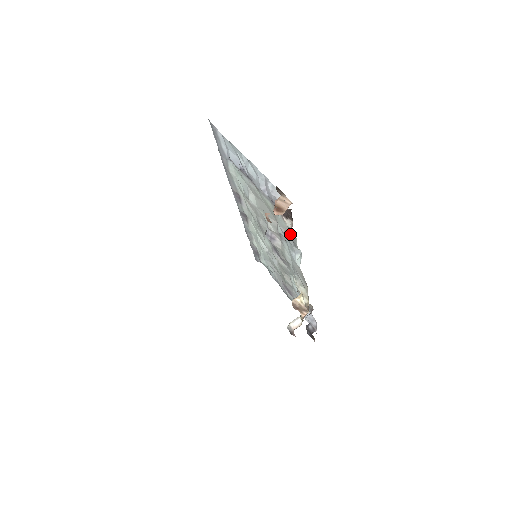
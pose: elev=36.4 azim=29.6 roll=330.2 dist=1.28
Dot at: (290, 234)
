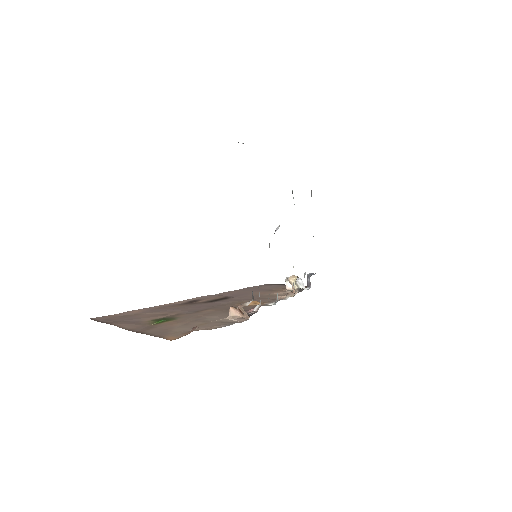
Dot at: occluded
